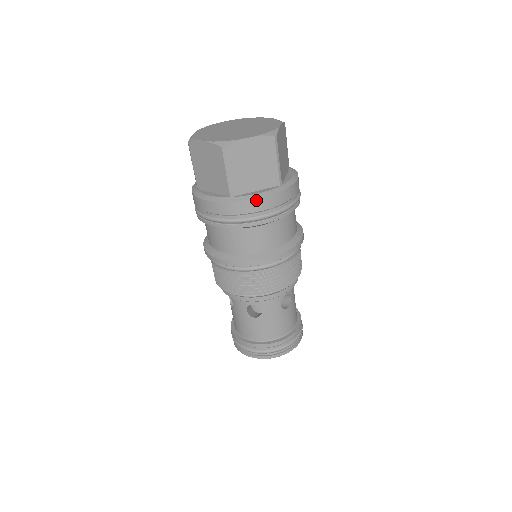
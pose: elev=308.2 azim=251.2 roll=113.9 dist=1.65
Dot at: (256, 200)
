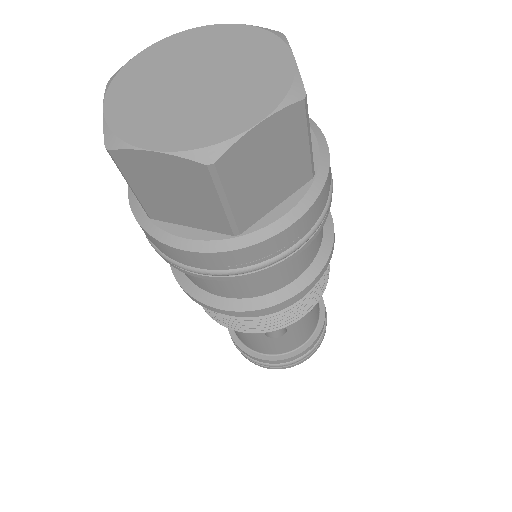
Dot at: (287, 230)
